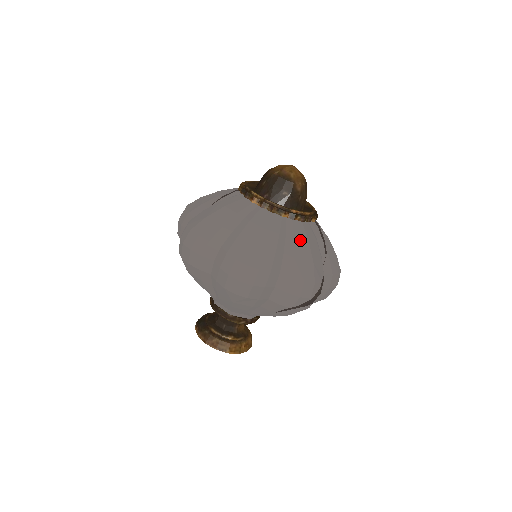
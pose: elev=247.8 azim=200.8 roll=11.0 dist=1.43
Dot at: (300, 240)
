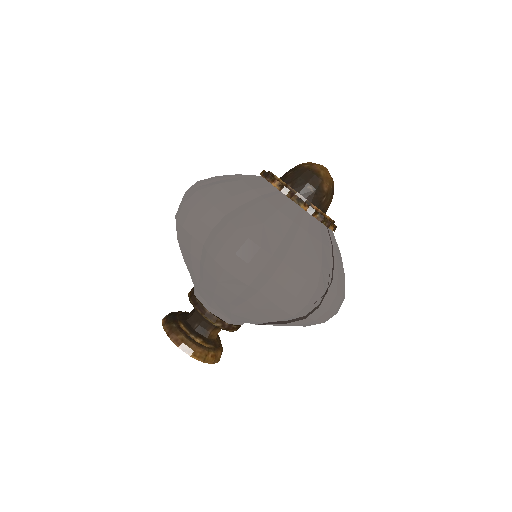
Dot at: (313, 237)
